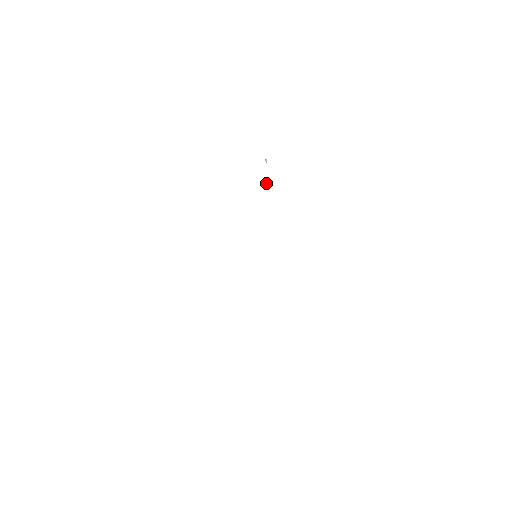
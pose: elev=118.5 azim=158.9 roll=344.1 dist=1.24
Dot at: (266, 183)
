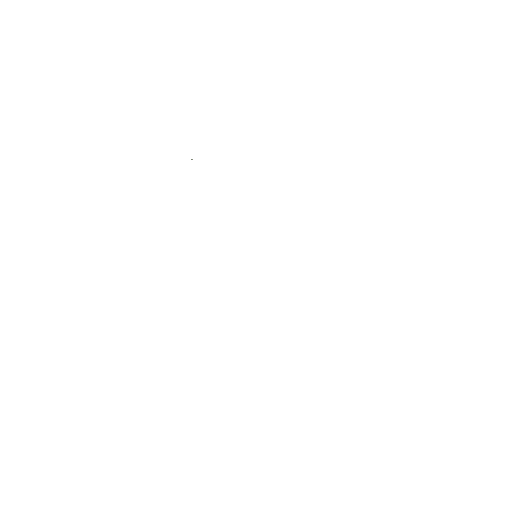
Dot at: occluded
